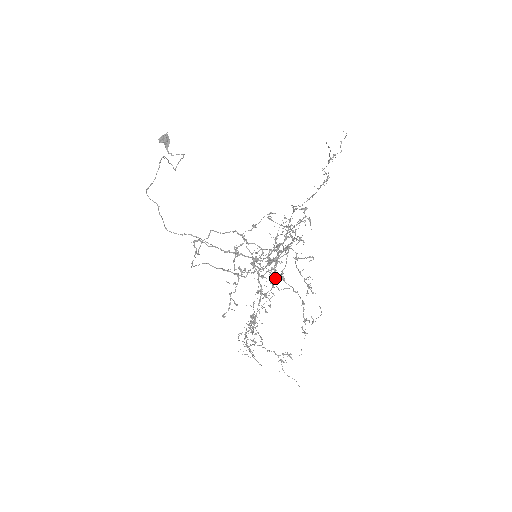
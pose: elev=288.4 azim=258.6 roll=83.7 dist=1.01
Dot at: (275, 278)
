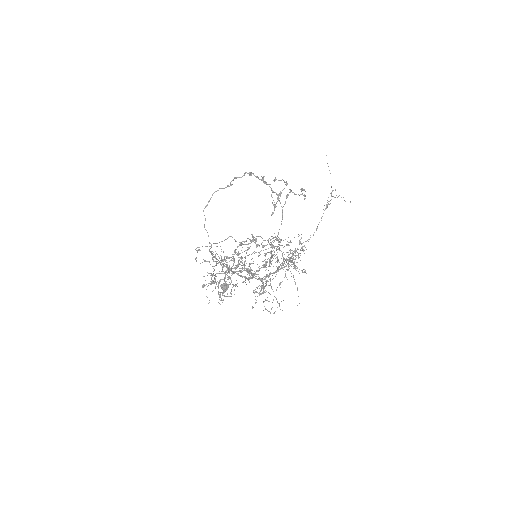
Dot at: occluded
